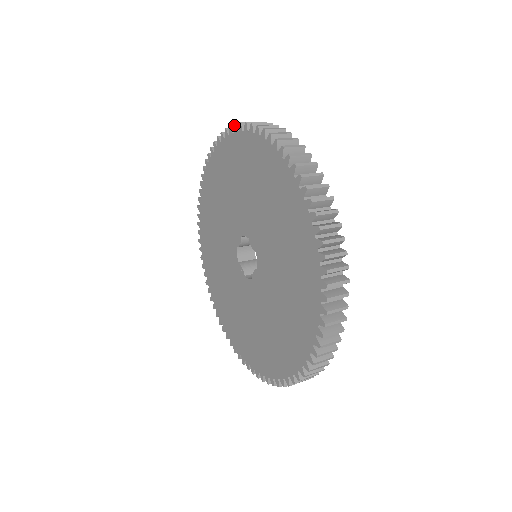
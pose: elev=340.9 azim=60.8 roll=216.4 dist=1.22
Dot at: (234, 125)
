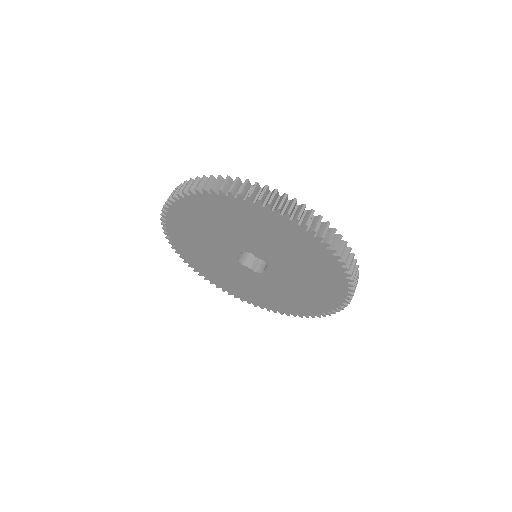
Dot at: (202, 190)
